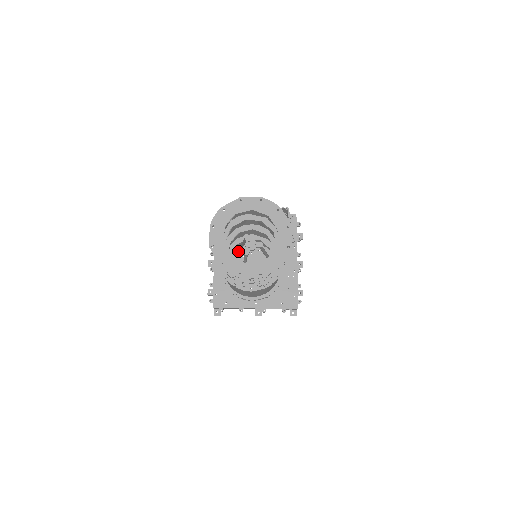
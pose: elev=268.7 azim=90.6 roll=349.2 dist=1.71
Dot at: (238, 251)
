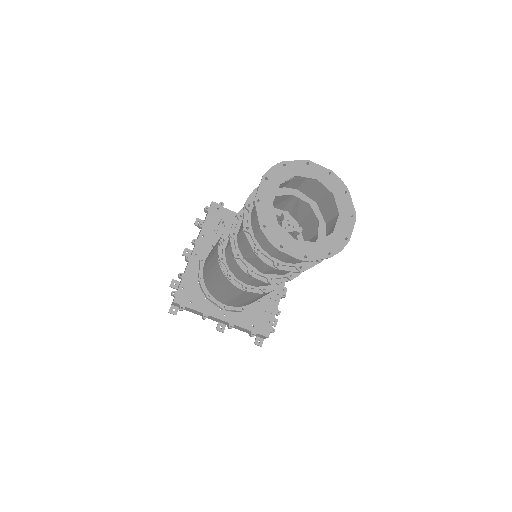
Dot at: occluded
